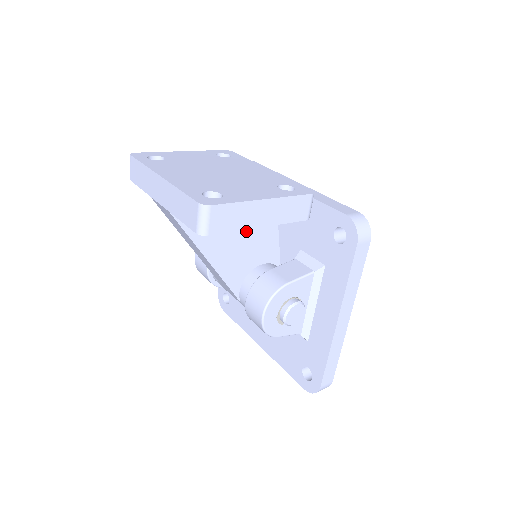
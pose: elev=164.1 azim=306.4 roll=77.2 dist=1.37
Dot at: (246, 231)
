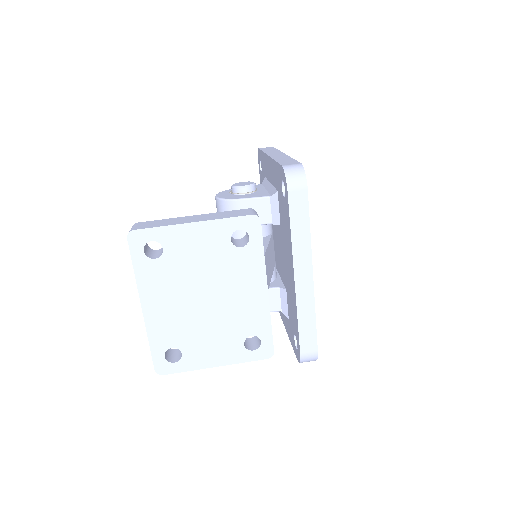
Dot at: occluded
